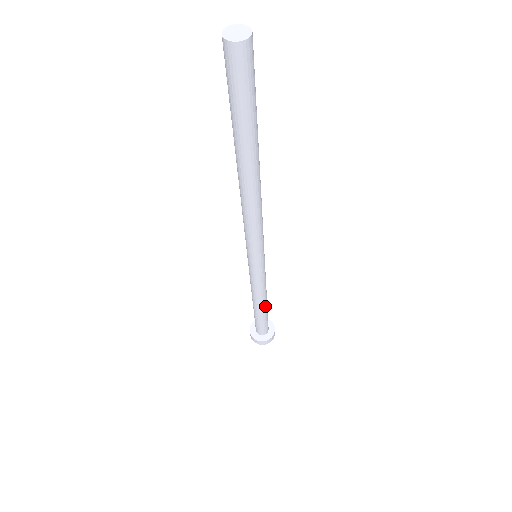
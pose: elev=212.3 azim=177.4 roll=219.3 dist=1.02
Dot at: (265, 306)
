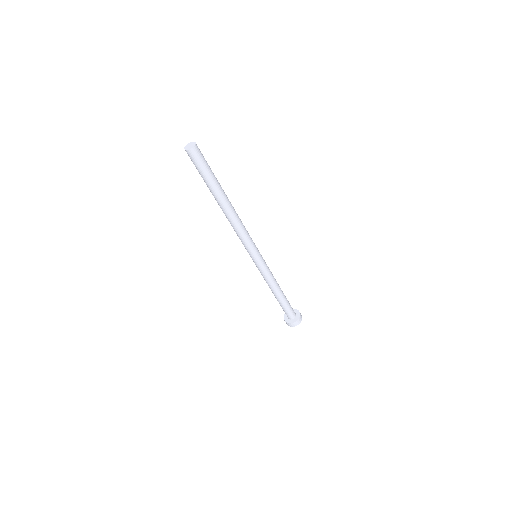
Dot at: (280, 294)
